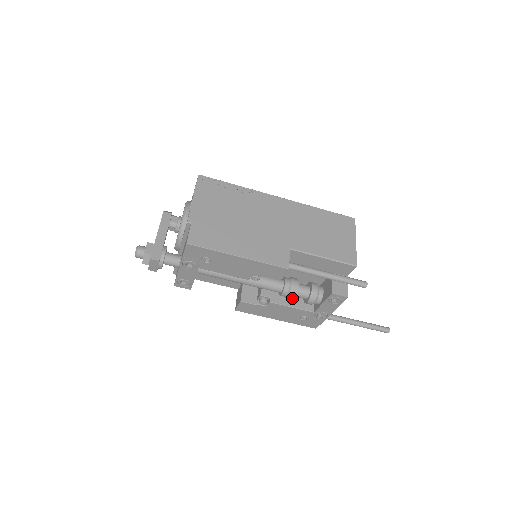
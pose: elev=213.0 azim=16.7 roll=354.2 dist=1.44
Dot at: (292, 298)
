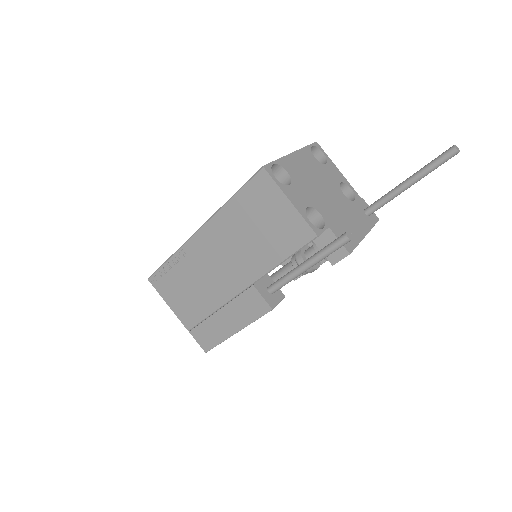
Dot at: (316, 269)
